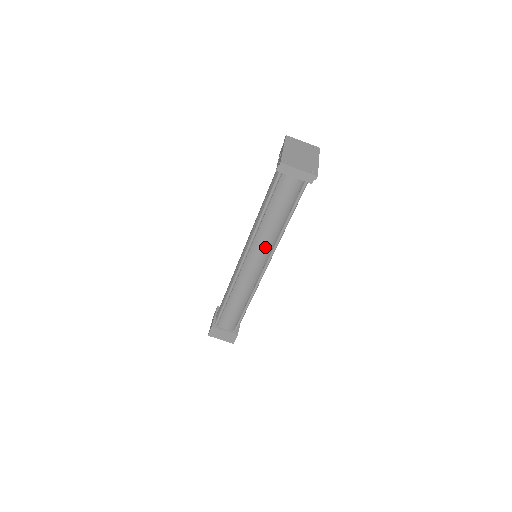
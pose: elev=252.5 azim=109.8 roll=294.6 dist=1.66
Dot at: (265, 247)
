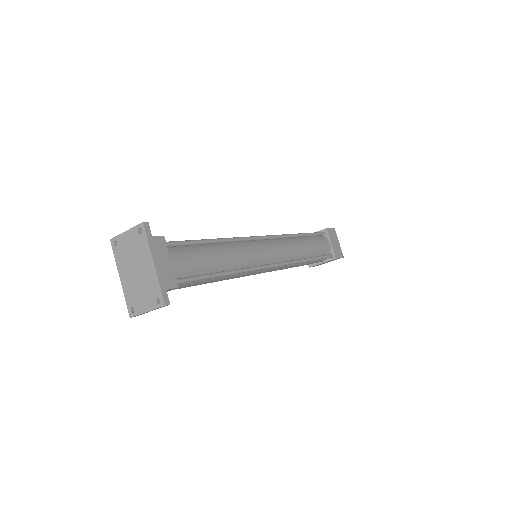
Dot at: (244, 275)
